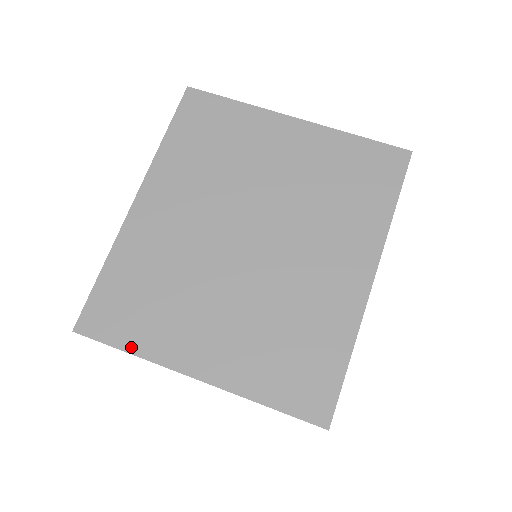
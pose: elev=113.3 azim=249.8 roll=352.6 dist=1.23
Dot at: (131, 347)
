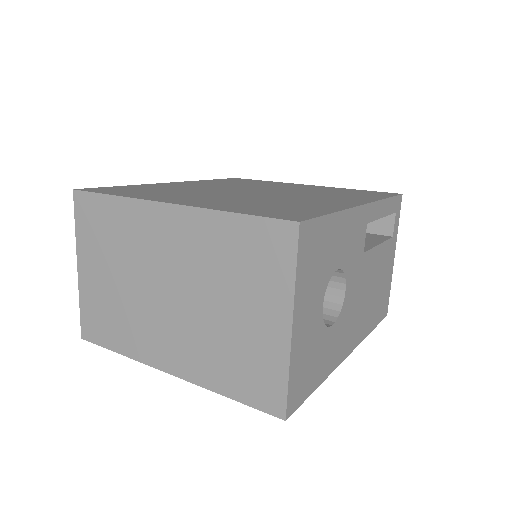
Dot at: (119, 194)
